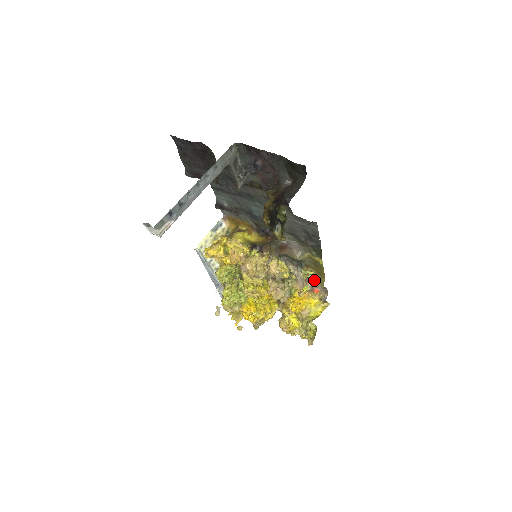
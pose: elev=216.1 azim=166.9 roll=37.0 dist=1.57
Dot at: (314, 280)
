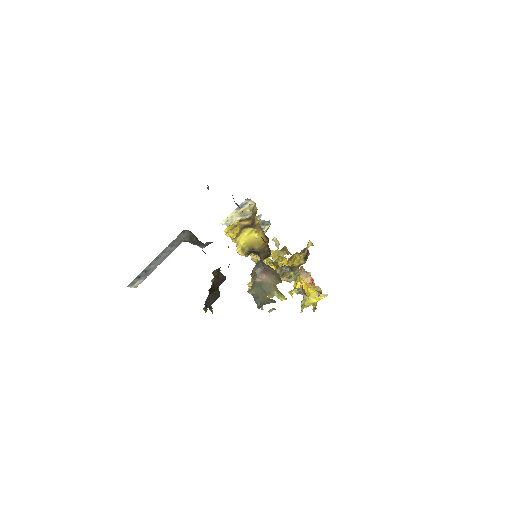
Dot at: (302, 288)
